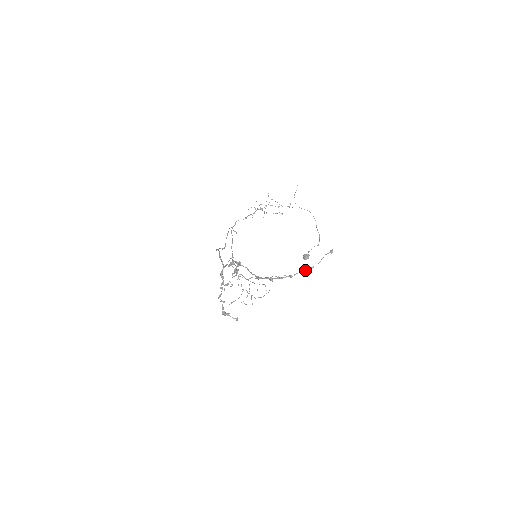
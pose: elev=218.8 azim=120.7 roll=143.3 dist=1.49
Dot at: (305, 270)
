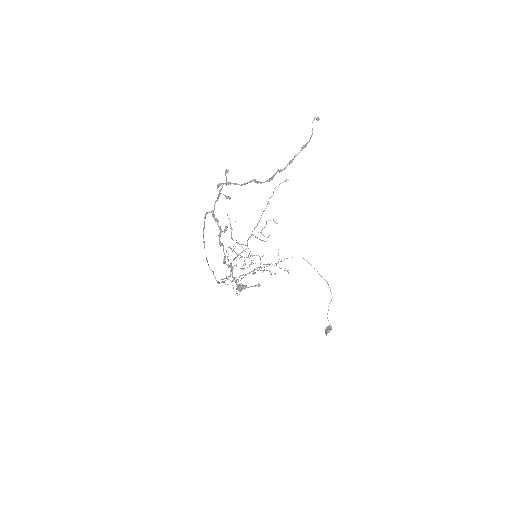
Dot at: (302, 148)
